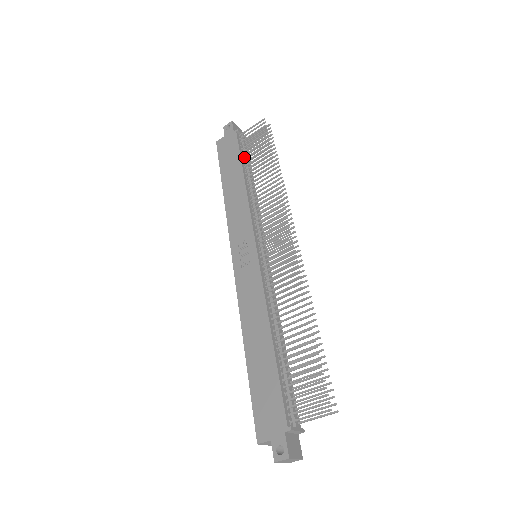
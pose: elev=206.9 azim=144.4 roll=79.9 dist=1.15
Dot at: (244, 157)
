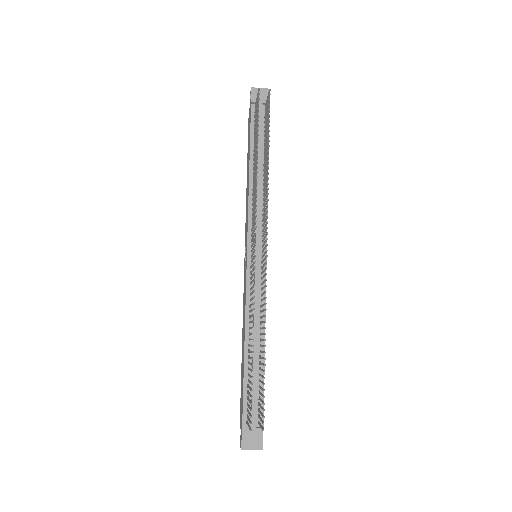
Dot at: occluded
